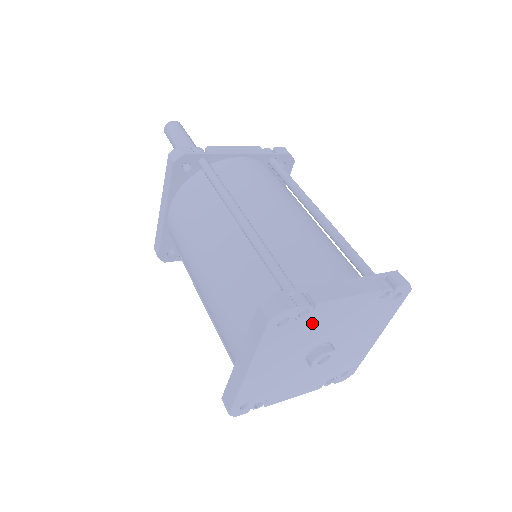
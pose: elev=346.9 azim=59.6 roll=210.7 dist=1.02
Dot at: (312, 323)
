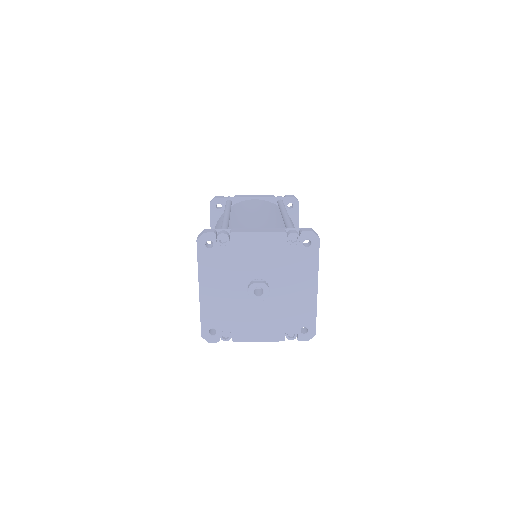
Dot at: (235, 252)
